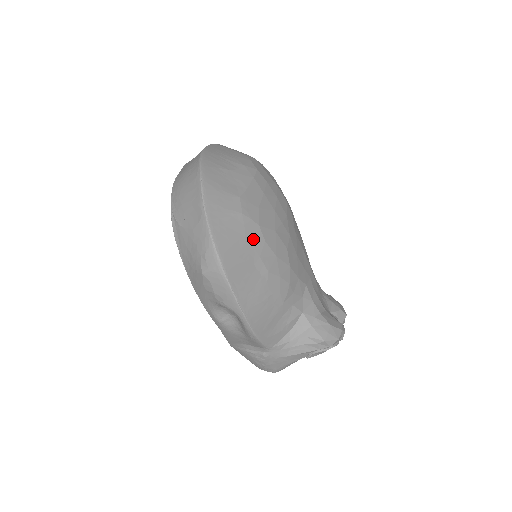
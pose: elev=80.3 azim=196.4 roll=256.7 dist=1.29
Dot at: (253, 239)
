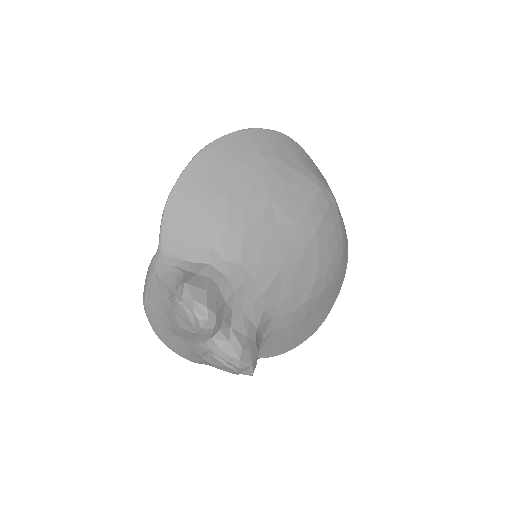
Dot at: (247, 171)
